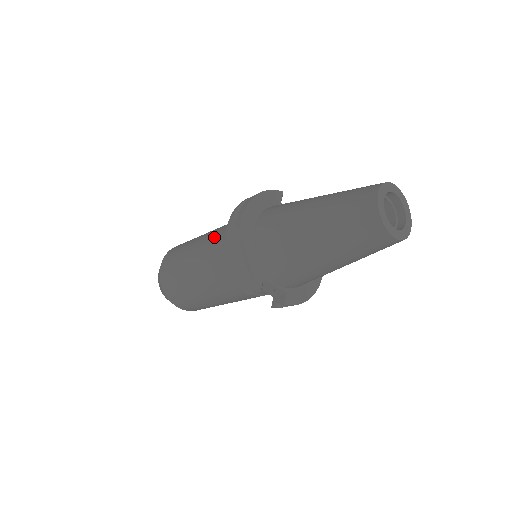
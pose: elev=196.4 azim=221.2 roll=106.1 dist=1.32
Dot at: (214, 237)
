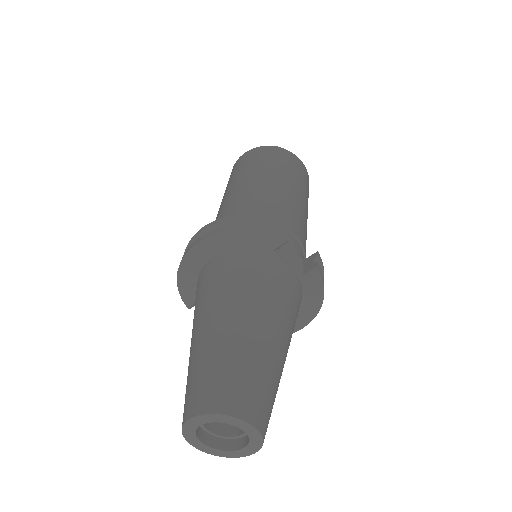
Dot at: (229, 206)
